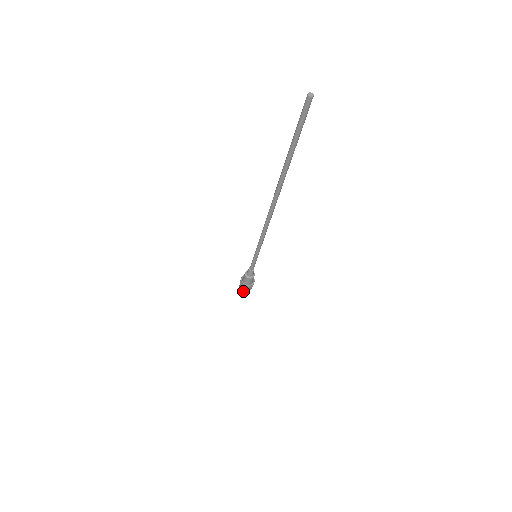
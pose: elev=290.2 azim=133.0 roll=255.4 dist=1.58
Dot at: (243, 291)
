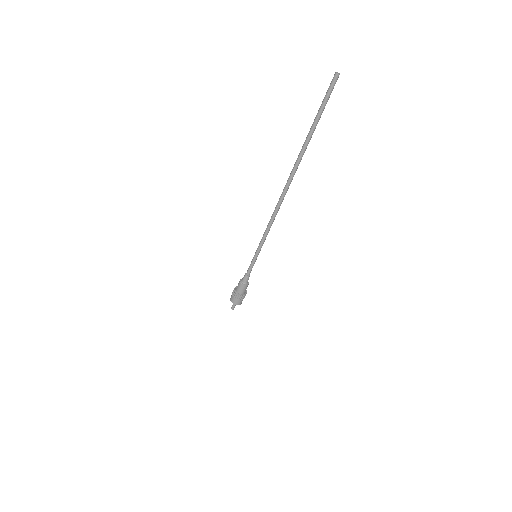
Dot at: (232, 302)
